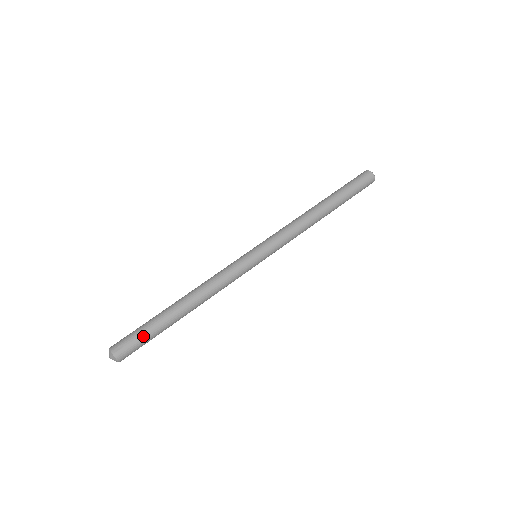
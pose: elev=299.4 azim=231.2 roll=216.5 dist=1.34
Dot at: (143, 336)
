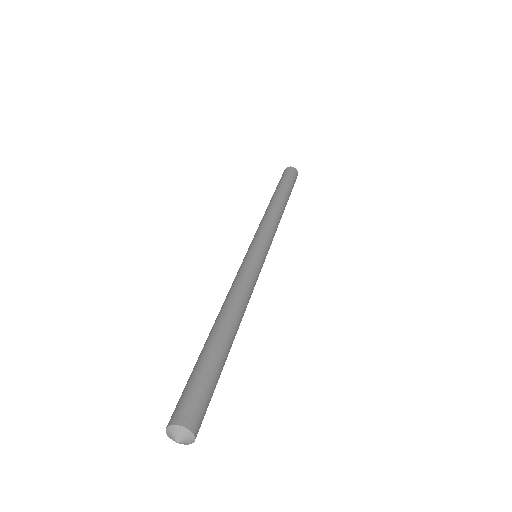
Dot at: (207, 382)
